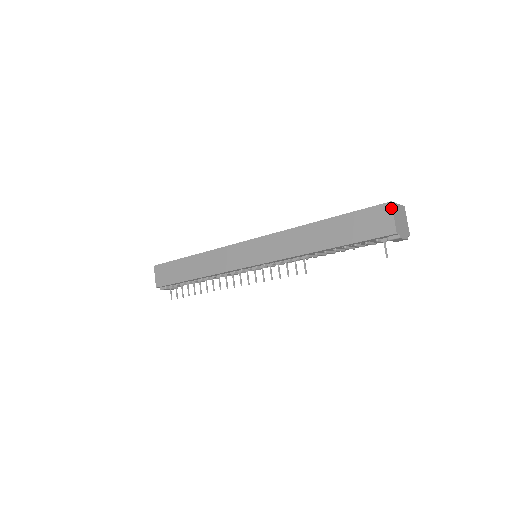
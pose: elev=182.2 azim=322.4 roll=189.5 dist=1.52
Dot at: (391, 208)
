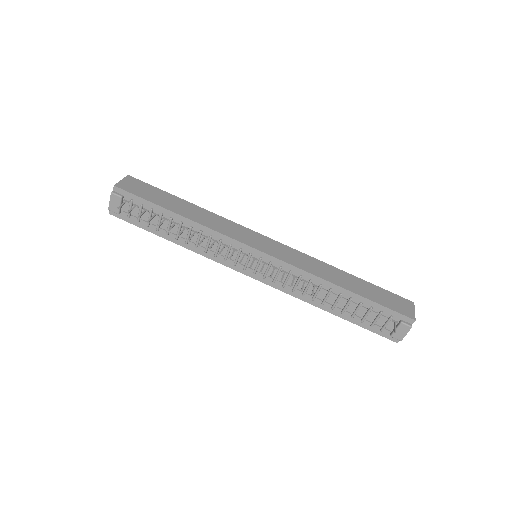
Dot at: (414, 305)
